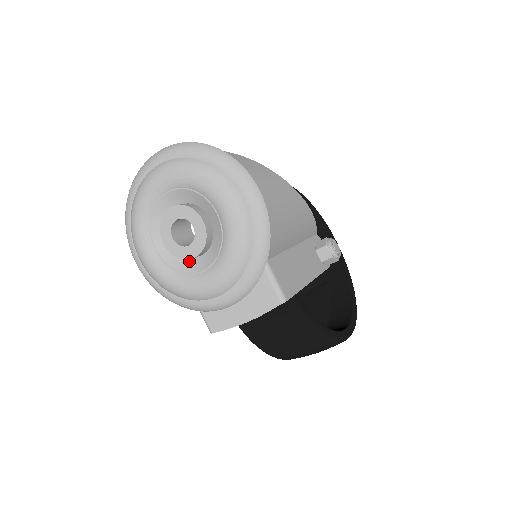
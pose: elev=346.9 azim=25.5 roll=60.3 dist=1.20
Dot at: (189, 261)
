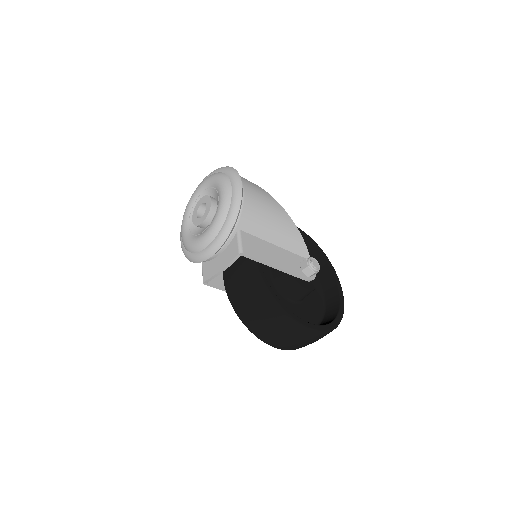
Dot at: (201, 230)
